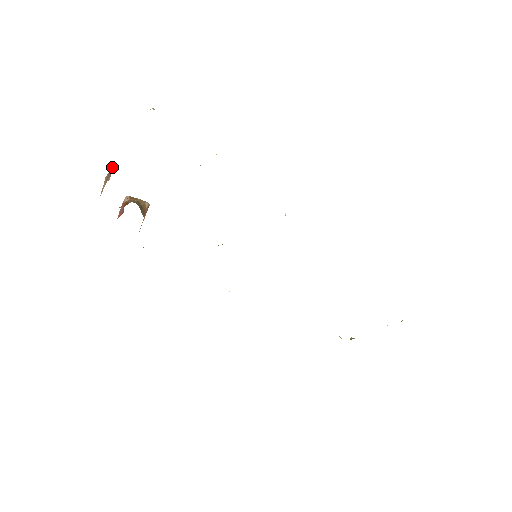
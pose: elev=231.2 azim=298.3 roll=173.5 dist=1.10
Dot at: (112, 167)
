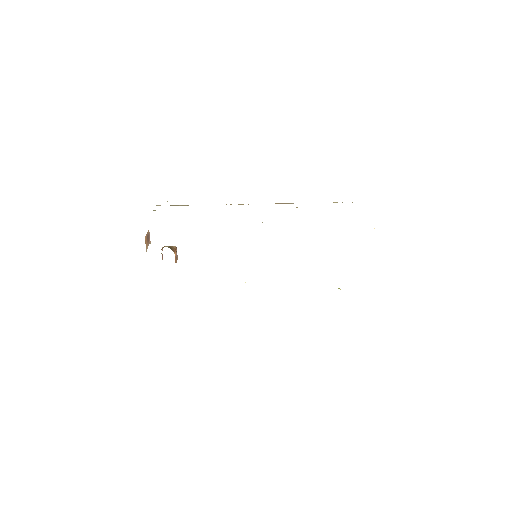
Dot at: (149, 234)
